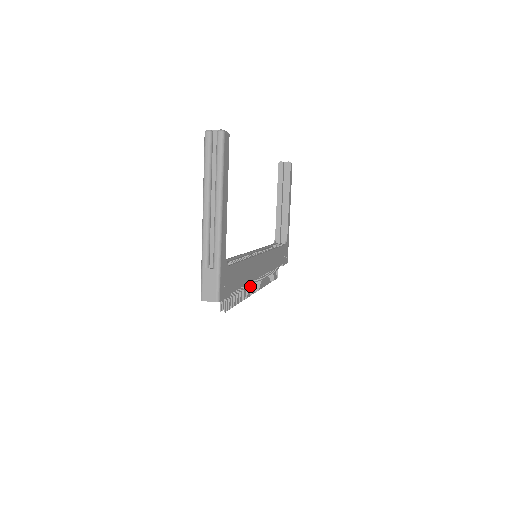
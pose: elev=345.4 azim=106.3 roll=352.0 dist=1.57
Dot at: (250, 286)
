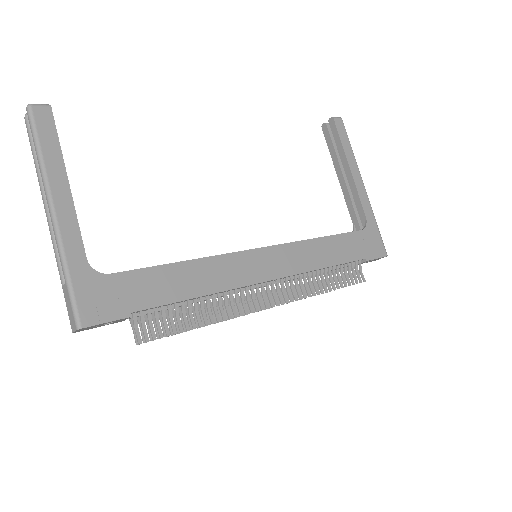
Dot at: (241, 300)
